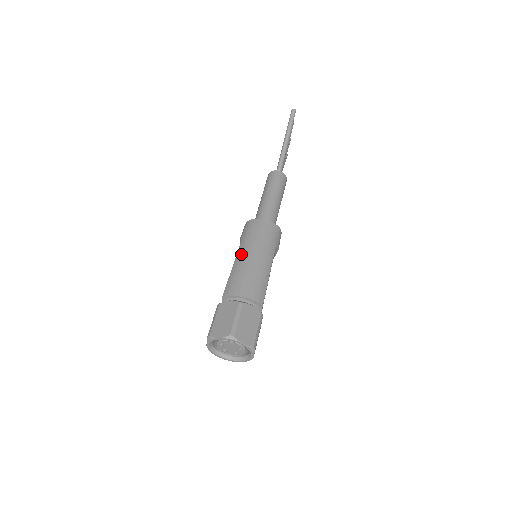
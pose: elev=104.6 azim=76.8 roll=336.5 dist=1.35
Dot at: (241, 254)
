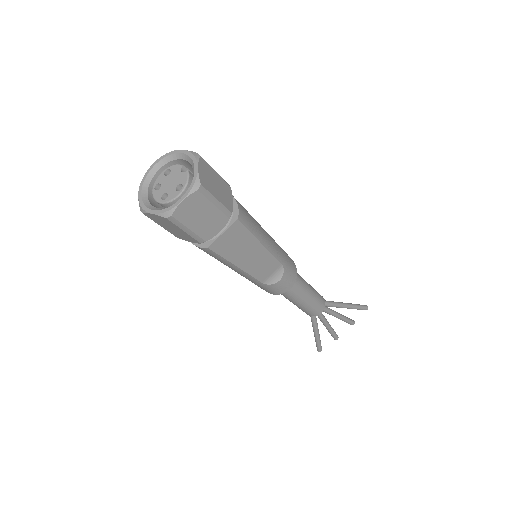
Dot at: occluded
